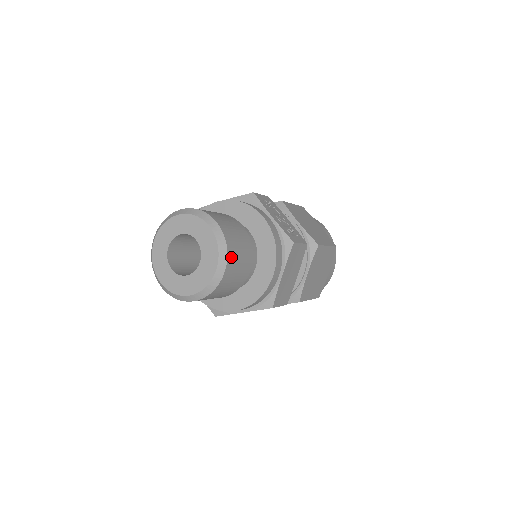
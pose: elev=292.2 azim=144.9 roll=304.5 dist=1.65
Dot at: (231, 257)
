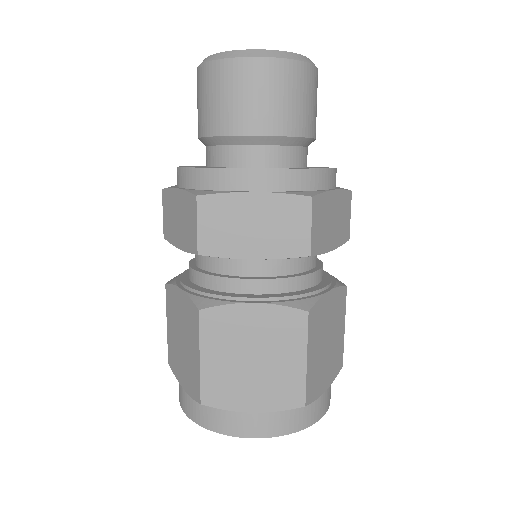
Dot at: occluded
